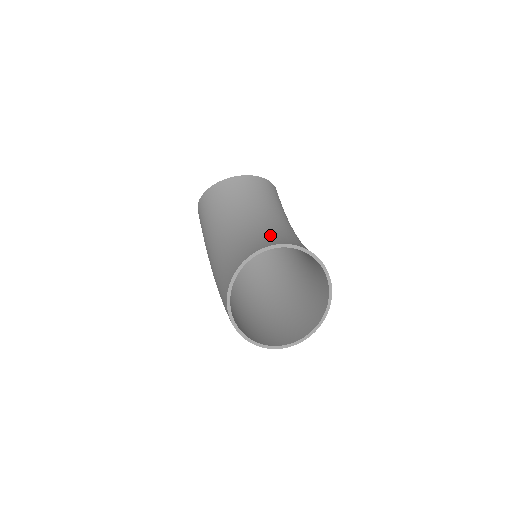
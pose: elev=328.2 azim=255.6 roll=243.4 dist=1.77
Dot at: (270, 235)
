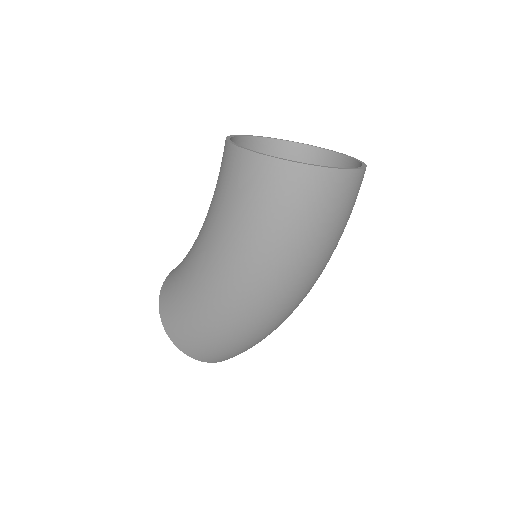
Dot at: occluded
